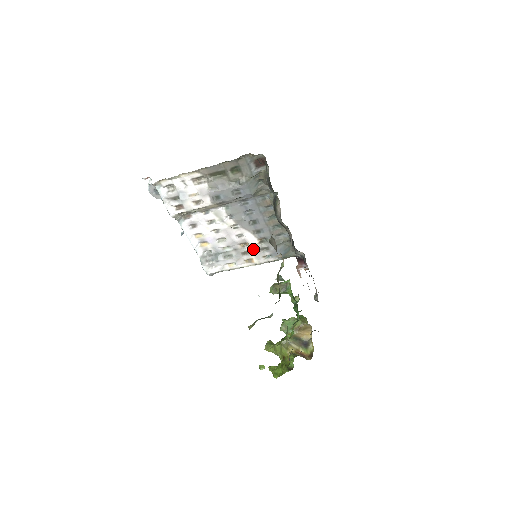
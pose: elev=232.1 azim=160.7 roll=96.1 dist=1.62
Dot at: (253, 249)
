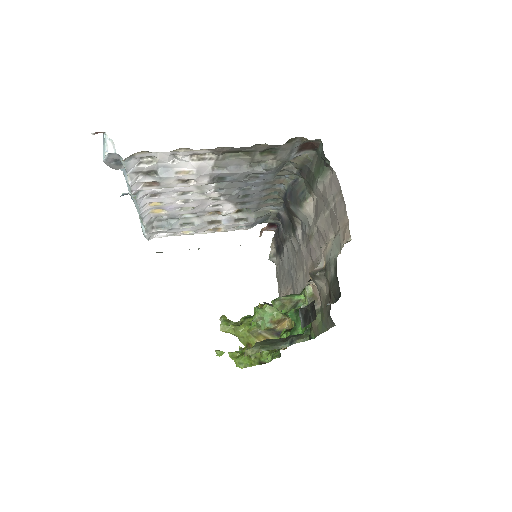
Dot at: (226, 219)
